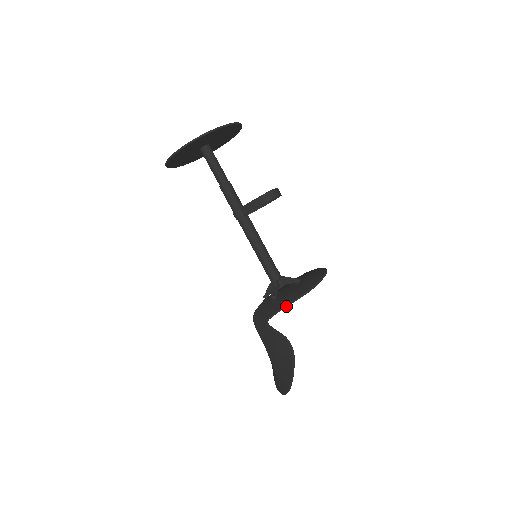
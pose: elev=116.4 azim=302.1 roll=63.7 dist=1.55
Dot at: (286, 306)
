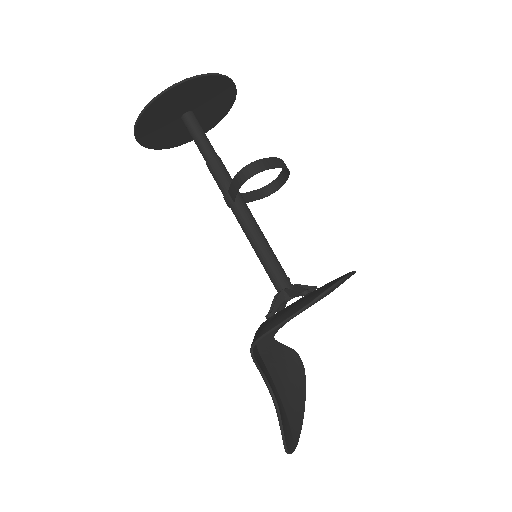
Dot at: (266, 333)
